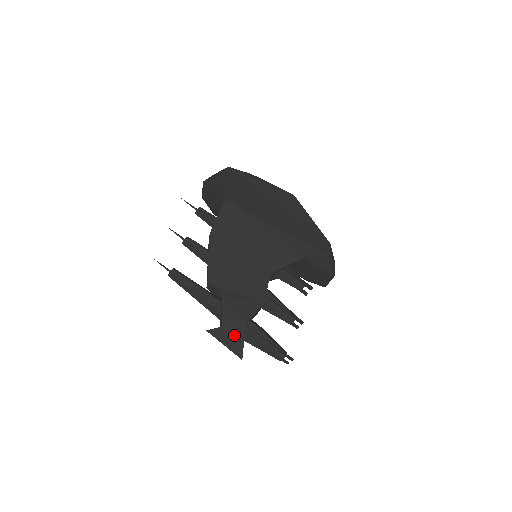
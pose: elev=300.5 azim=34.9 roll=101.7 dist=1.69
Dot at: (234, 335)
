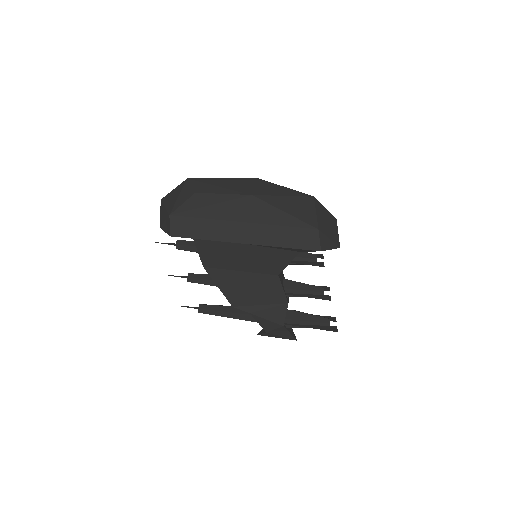
Dot at: (280, 333)
